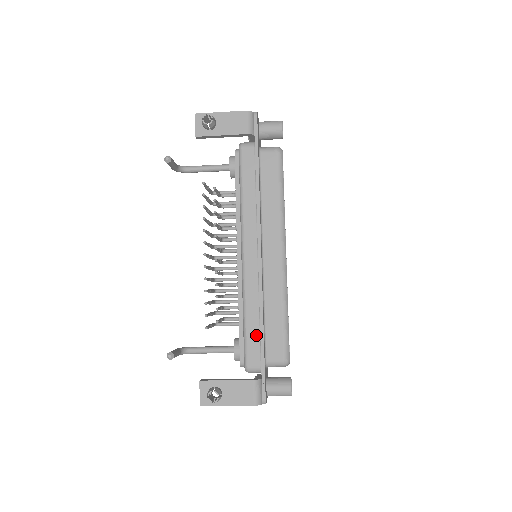
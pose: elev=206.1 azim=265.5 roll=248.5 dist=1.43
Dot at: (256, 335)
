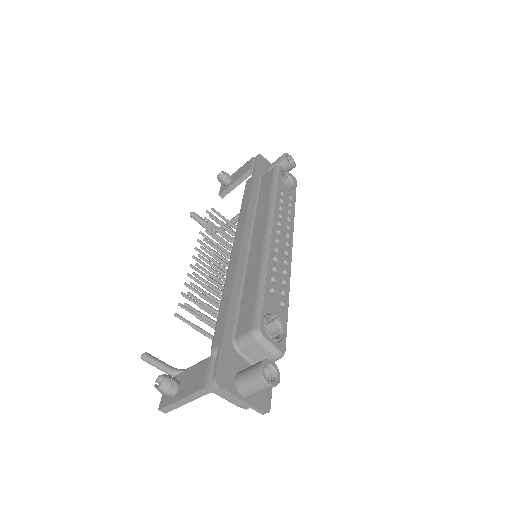
Dot at: occluded
